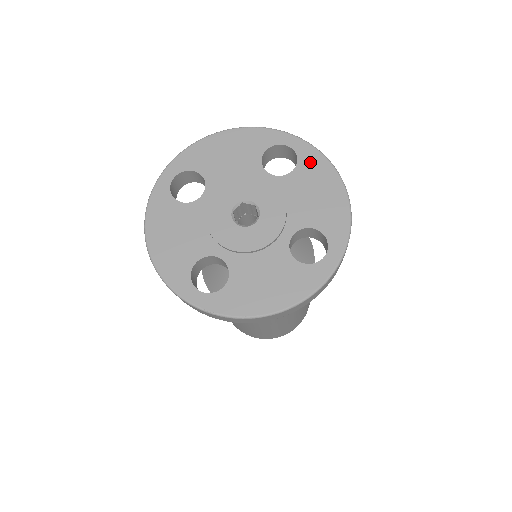
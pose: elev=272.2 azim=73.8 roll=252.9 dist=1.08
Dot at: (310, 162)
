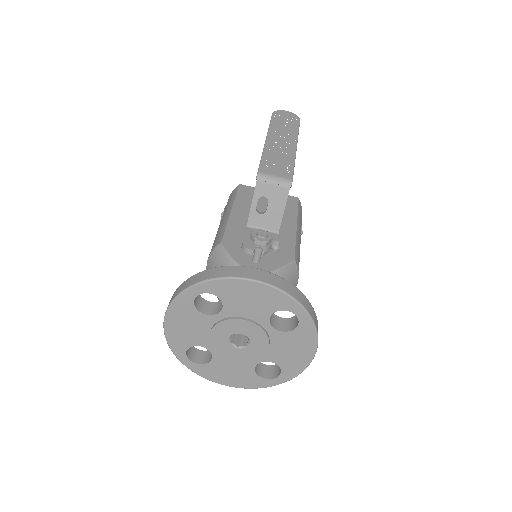
Dot at: (304, 333)
